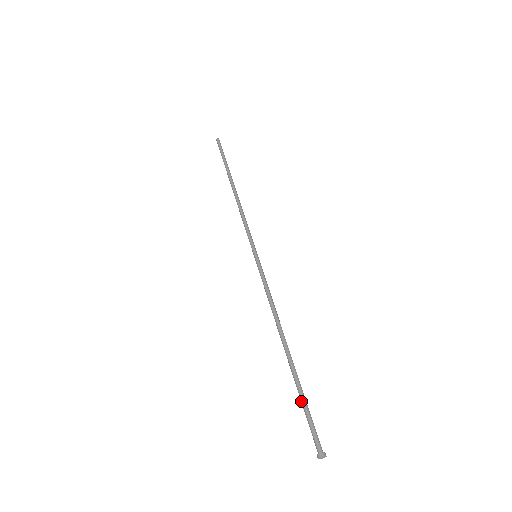
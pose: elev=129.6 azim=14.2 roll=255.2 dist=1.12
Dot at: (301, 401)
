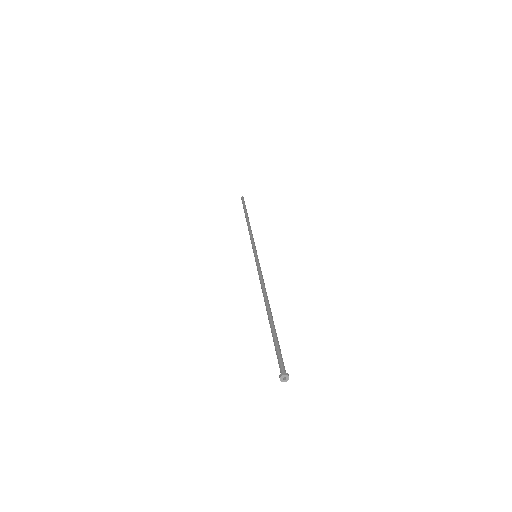
Dot at: occluded
